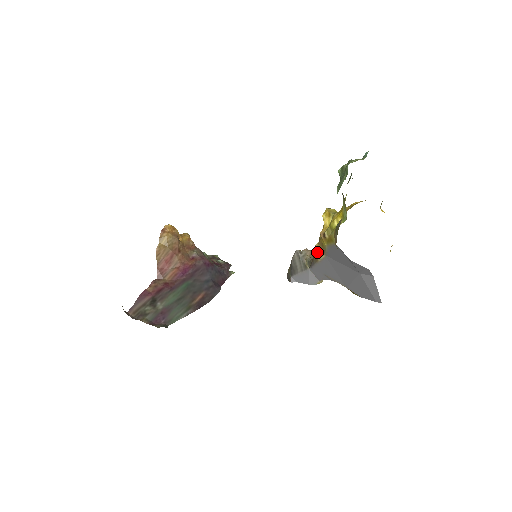
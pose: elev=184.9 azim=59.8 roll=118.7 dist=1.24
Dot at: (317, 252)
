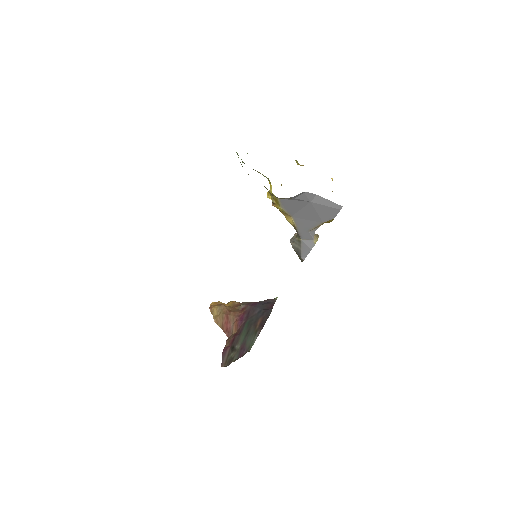
Dot at: (290, 222)
